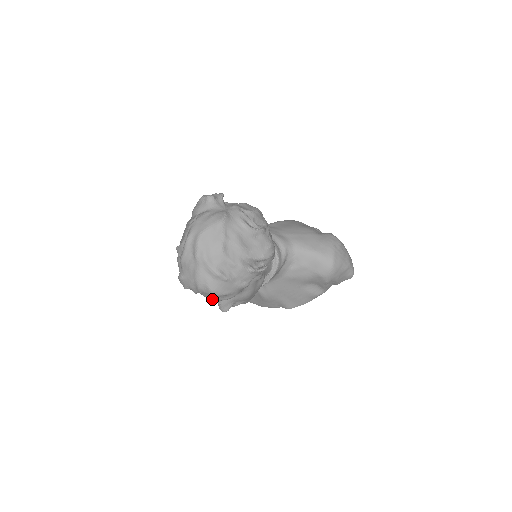
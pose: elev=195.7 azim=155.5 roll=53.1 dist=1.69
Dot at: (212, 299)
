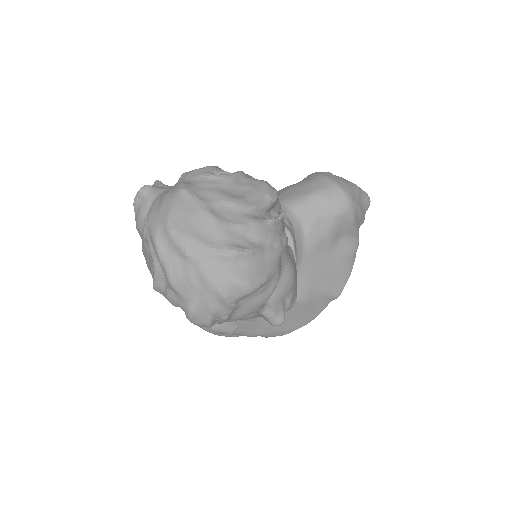
Dot at: (254, 310)
